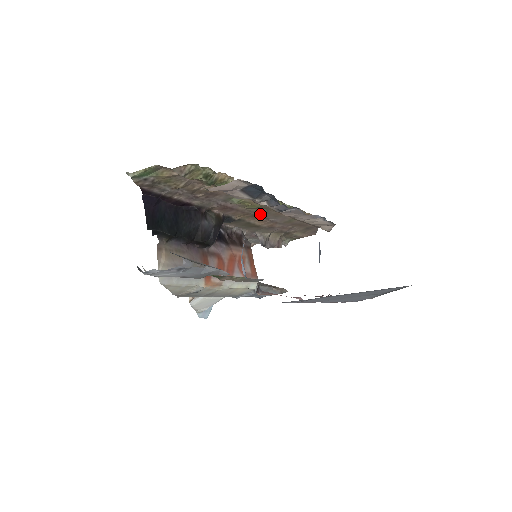
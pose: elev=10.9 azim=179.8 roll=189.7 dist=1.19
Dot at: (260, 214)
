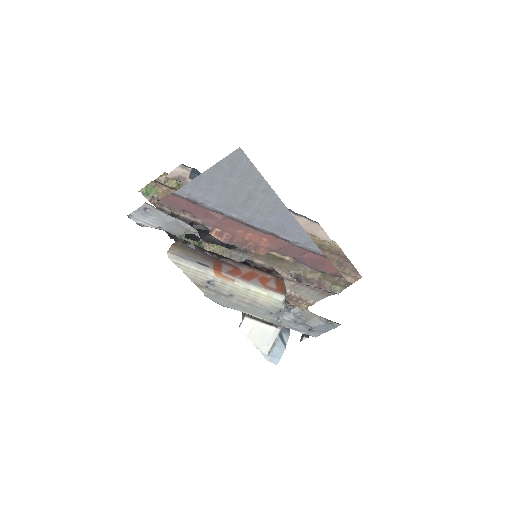
Dot at: occluded
